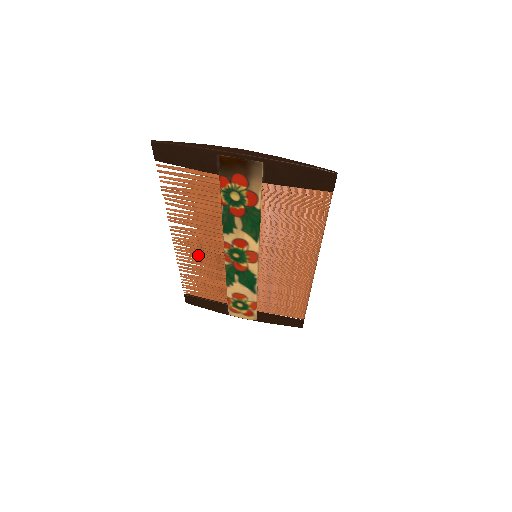
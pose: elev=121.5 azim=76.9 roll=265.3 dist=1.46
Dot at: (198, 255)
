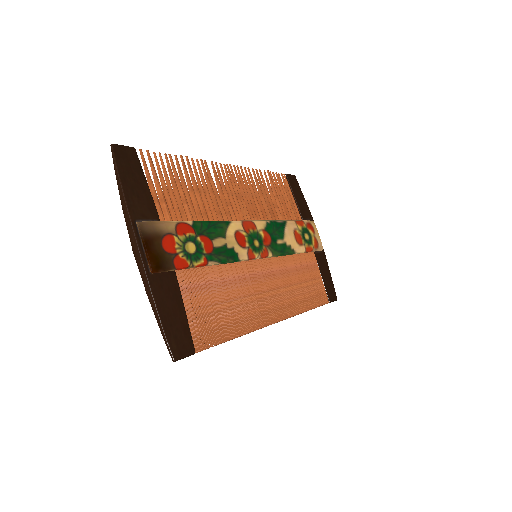
Dot at: (249, 190)
